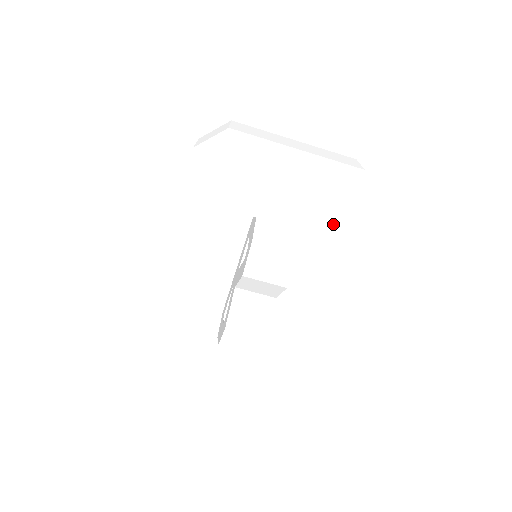
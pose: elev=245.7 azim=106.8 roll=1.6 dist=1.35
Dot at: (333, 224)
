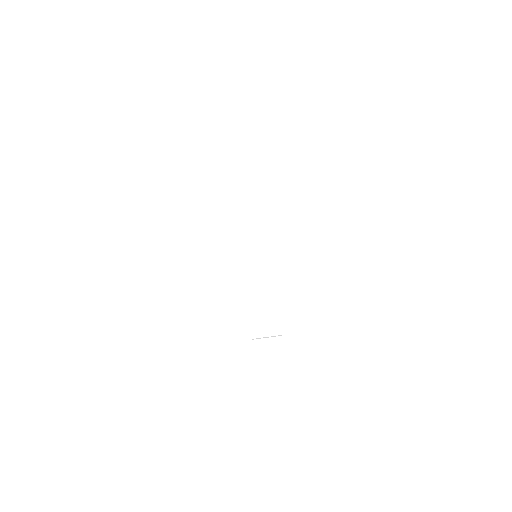
Dot at: (303, 241)
